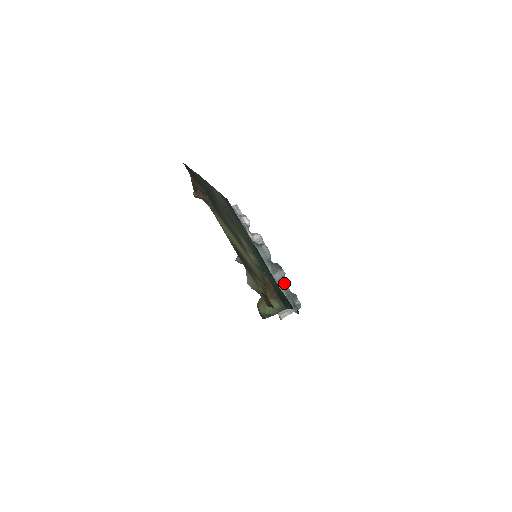
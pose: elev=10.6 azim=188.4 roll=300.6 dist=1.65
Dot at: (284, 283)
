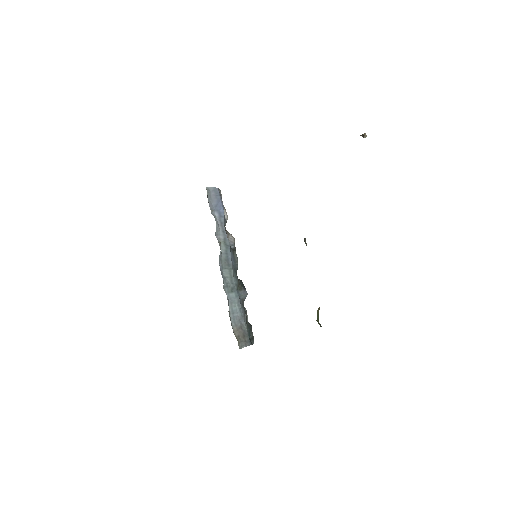
Dot at: occluded
